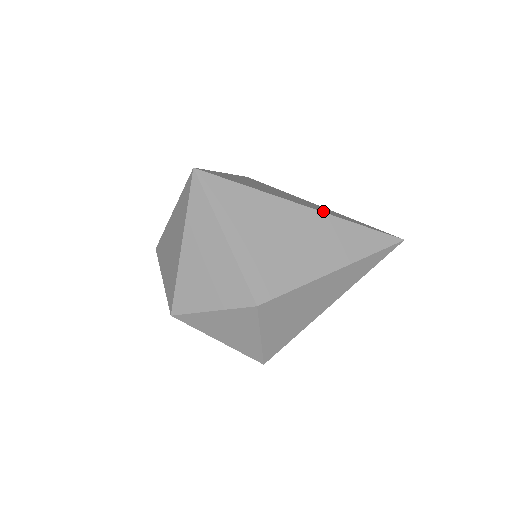
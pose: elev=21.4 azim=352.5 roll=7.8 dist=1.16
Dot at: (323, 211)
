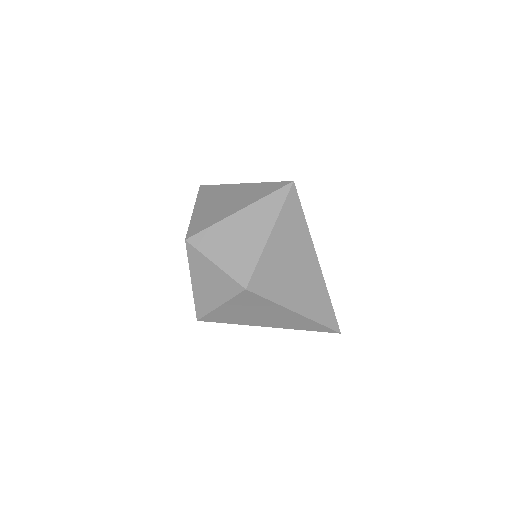
Dot at: occluded
